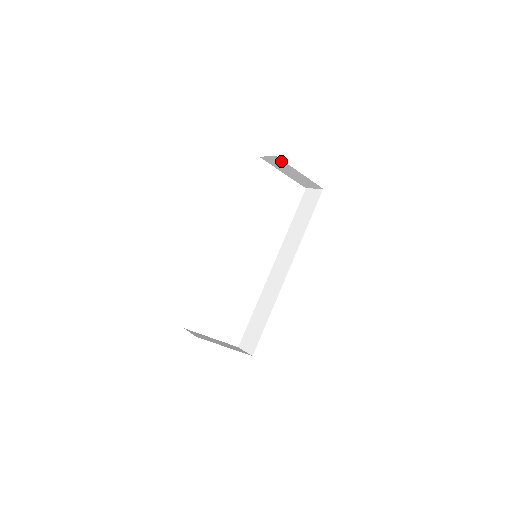
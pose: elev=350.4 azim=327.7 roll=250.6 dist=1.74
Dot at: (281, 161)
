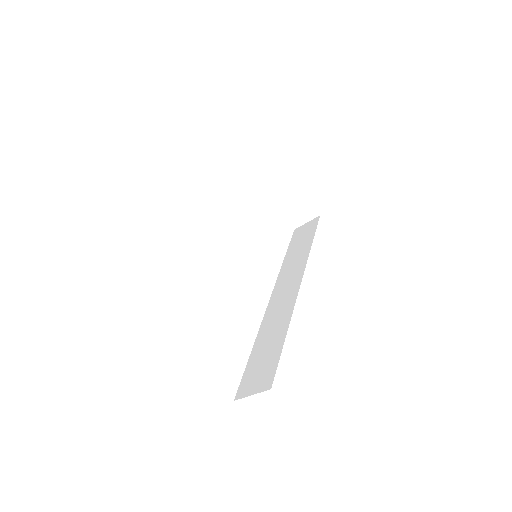
Dot at: (276, 166)
